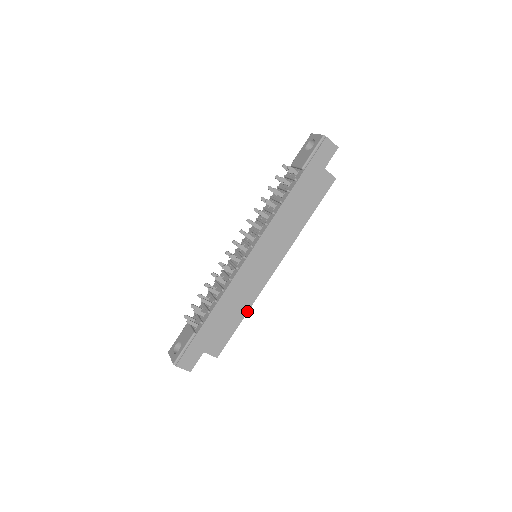
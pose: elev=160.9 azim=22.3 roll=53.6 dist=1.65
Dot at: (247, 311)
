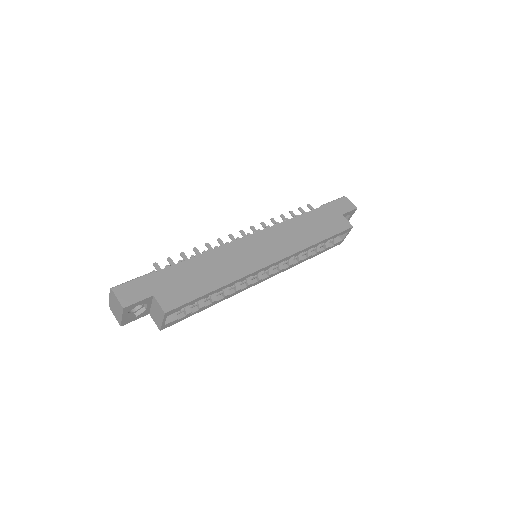
Dot at: (226, 284)
